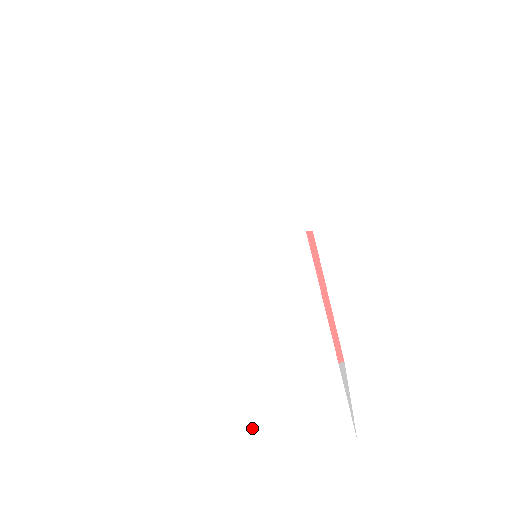
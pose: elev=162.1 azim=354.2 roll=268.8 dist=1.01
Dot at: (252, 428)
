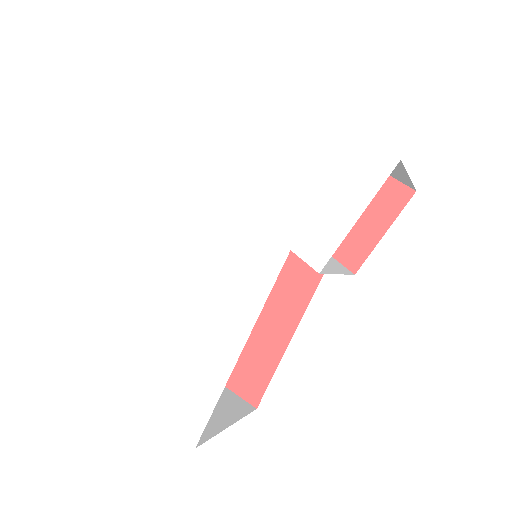
Dot at: (138, 365)
